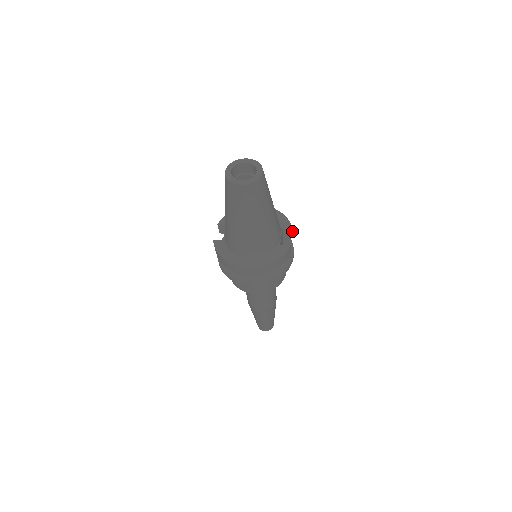
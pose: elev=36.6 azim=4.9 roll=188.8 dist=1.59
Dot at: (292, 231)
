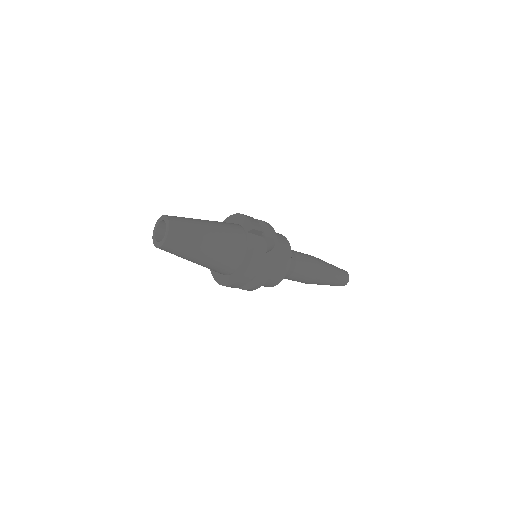
Dot at: (255, 230)
